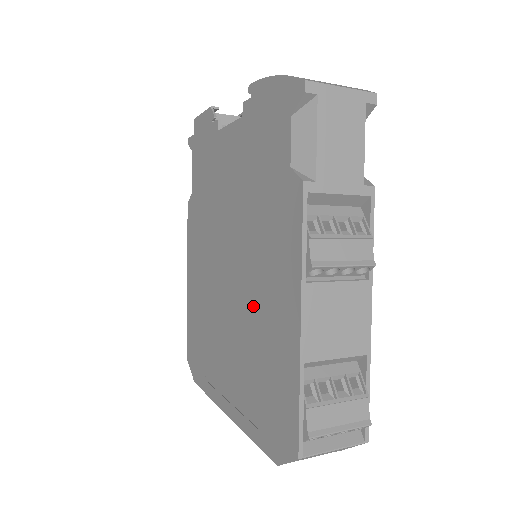
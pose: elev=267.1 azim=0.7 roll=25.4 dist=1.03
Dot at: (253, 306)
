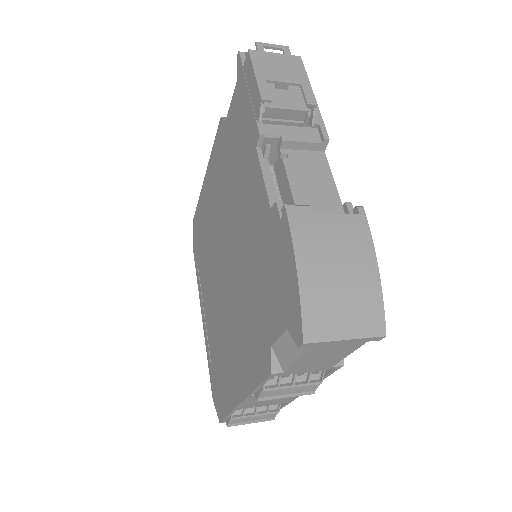
Dot at: (228, 326)
